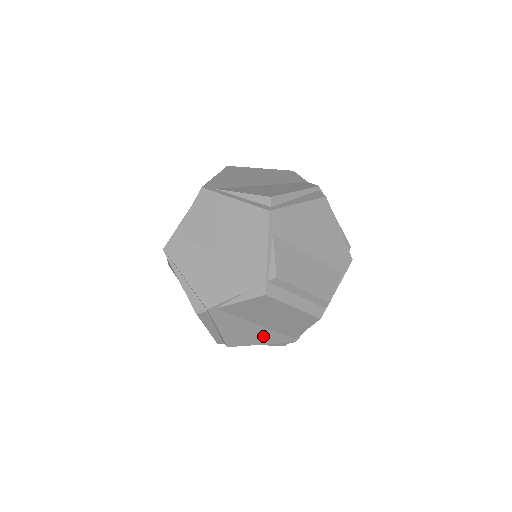
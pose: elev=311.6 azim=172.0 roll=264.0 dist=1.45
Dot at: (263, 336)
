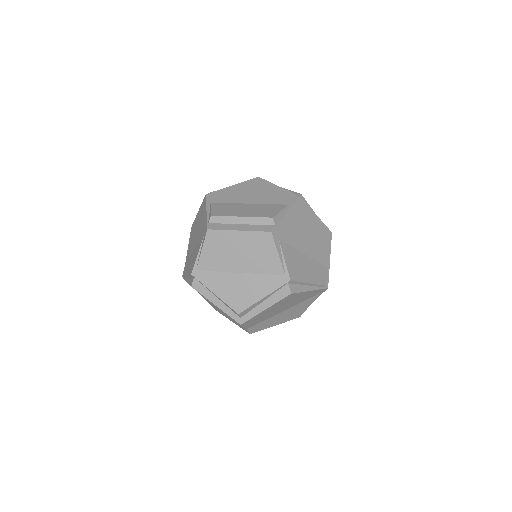
Dot at: (256, 286)
